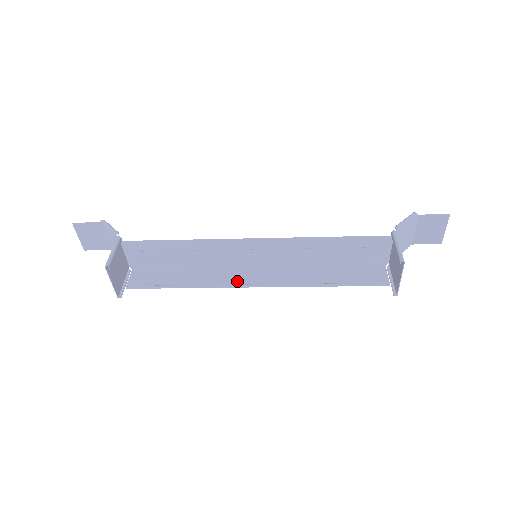
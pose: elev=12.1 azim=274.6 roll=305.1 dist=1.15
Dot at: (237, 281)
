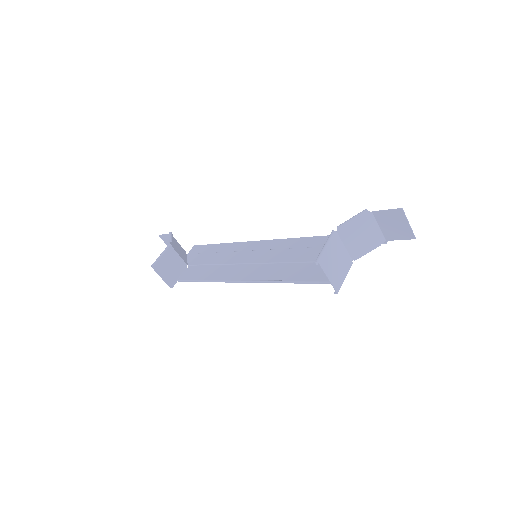
Dot at: (237, 277)
